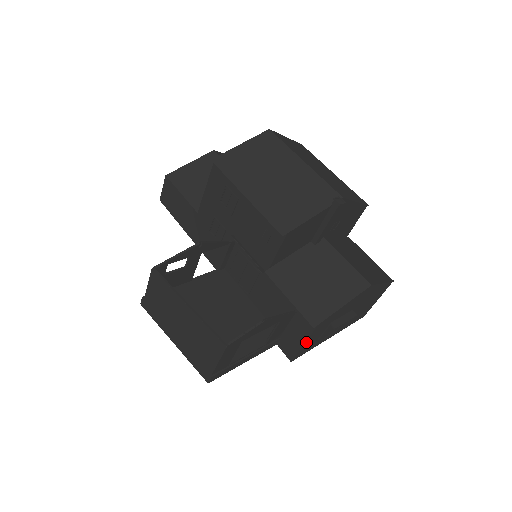
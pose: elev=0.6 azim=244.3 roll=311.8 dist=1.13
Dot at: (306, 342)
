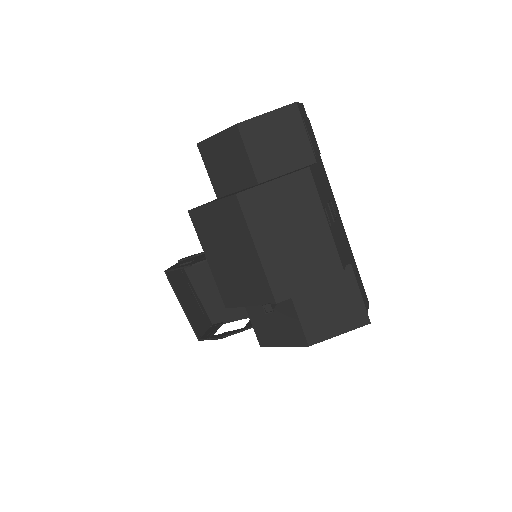
Dot at: occluded
